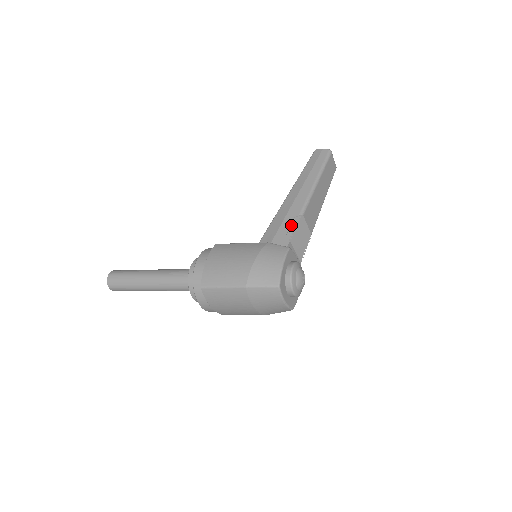
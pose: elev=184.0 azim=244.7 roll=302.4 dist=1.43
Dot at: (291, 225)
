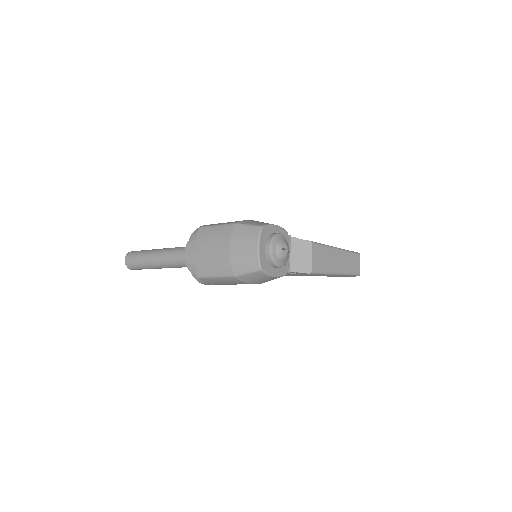
Dot at: occluded
